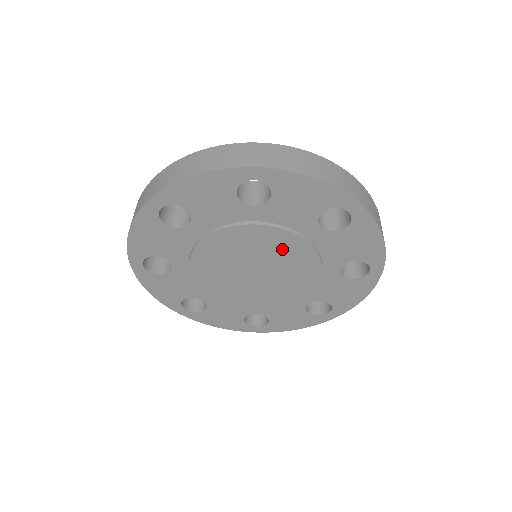
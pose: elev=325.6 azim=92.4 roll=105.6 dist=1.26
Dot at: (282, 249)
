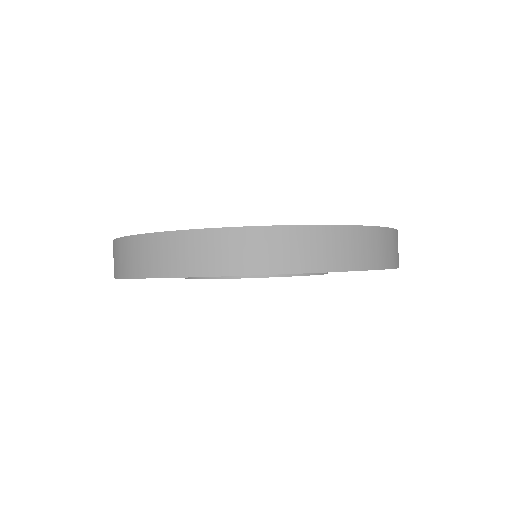
Dot at: occluded
